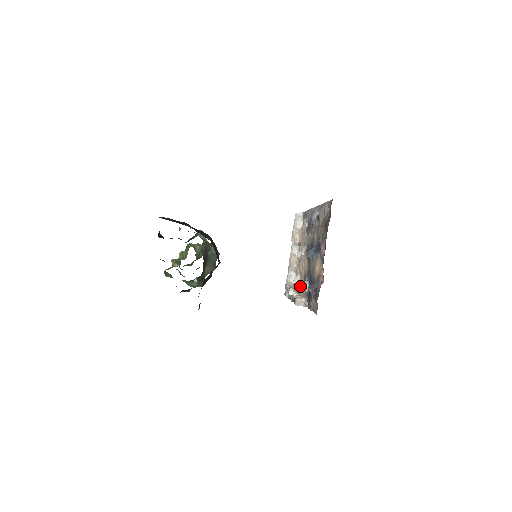
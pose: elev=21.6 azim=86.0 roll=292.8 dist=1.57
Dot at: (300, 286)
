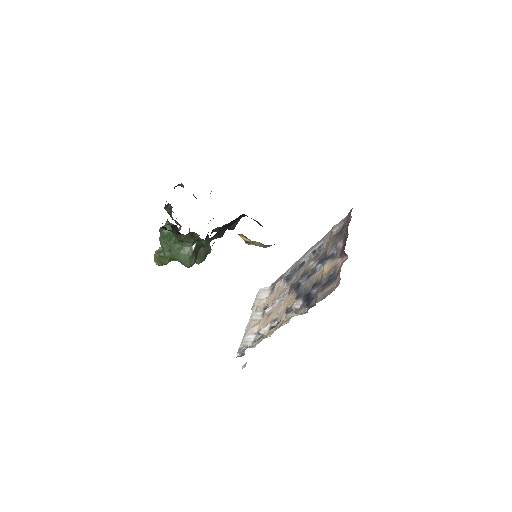
Dot at: (276, 324)
